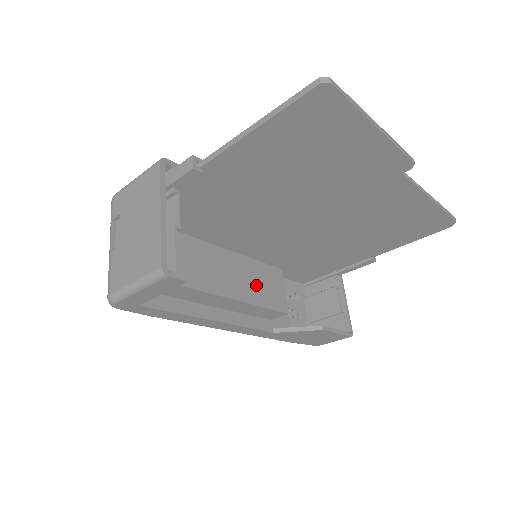
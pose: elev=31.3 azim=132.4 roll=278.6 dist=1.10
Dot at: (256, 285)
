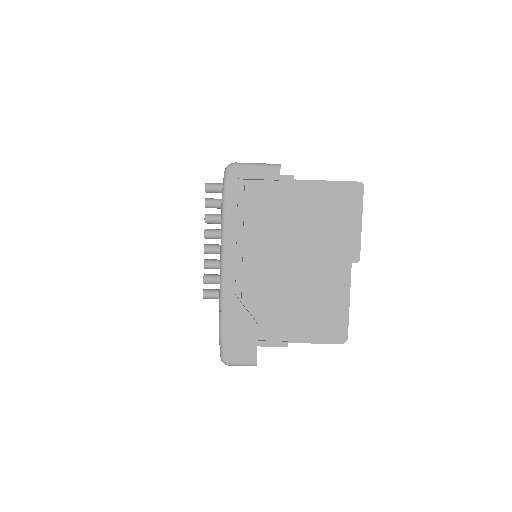
Dot at: occluded
